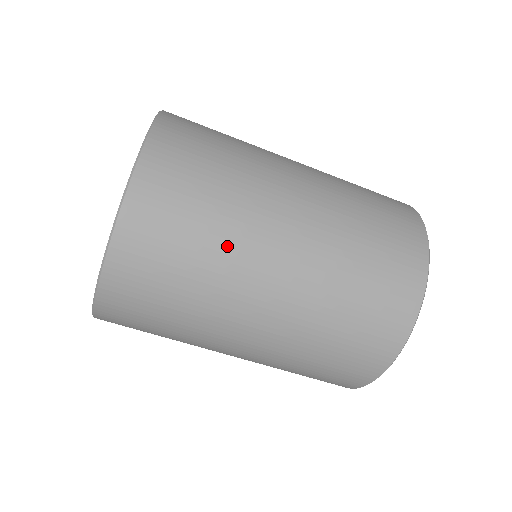
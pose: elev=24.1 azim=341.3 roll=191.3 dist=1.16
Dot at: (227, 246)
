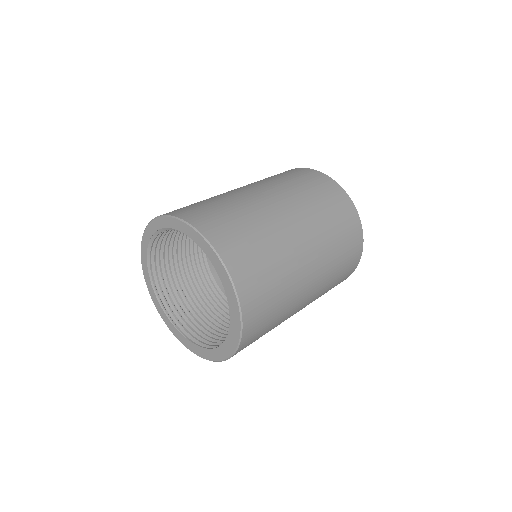
Dot at: (283, 319)
